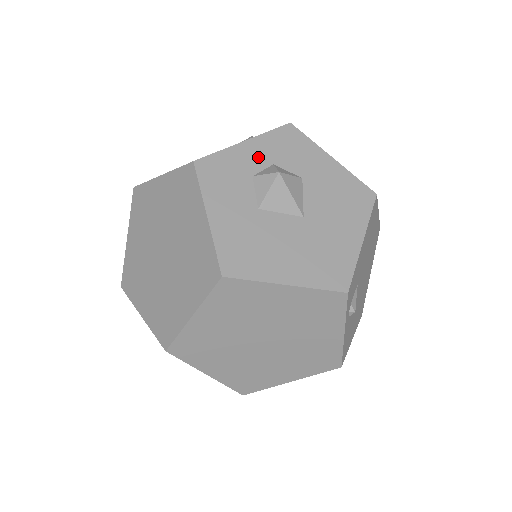
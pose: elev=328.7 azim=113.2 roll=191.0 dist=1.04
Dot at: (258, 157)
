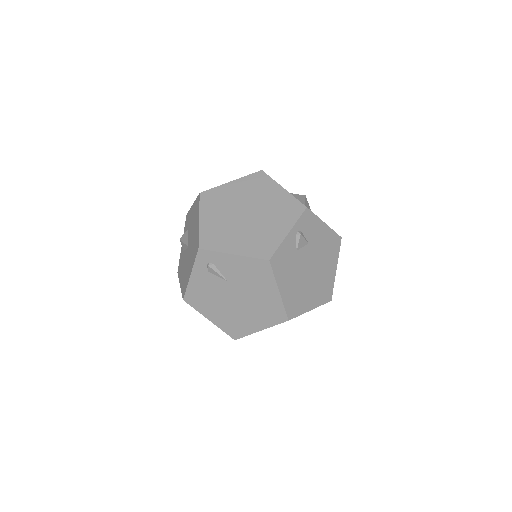
Dot at: occluded
